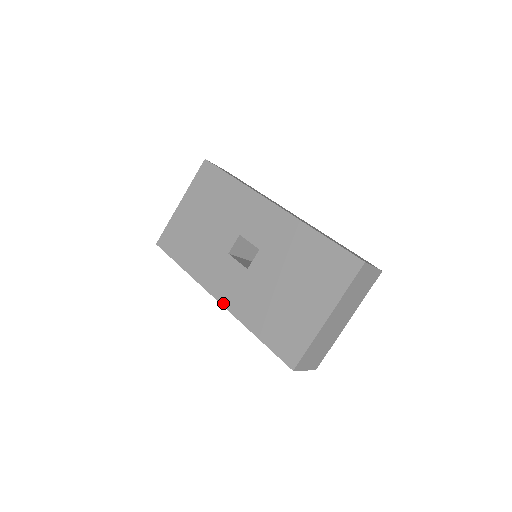
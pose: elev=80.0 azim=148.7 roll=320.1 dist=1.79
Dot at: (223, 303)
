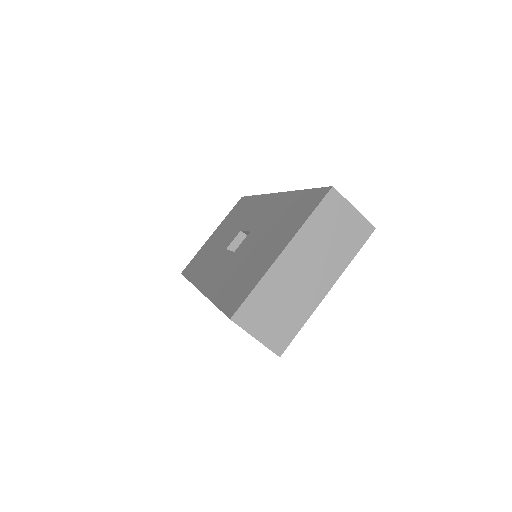
Dot at: (203, 290)
